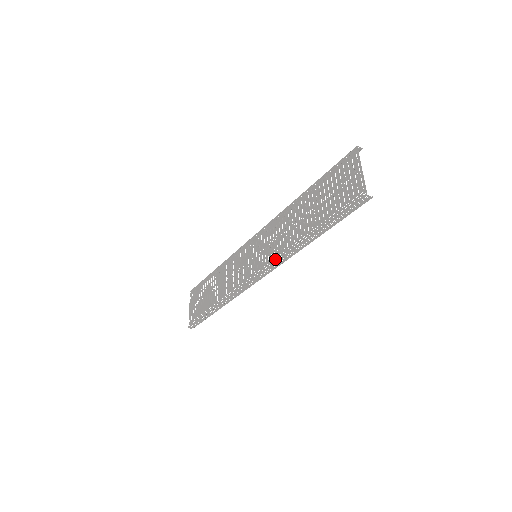
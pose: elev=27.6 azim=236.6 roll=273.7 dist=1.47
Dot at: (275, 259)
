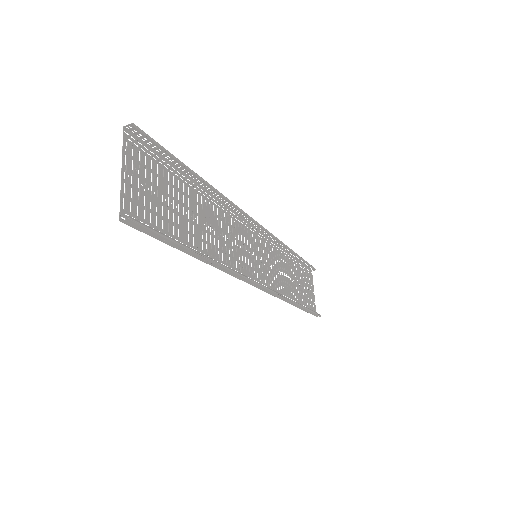
Dot at: occluded
